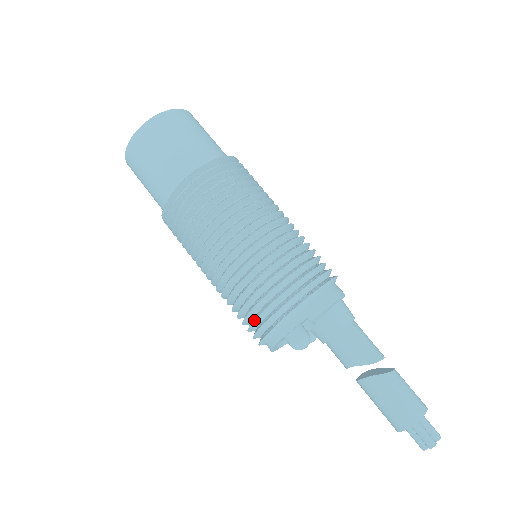
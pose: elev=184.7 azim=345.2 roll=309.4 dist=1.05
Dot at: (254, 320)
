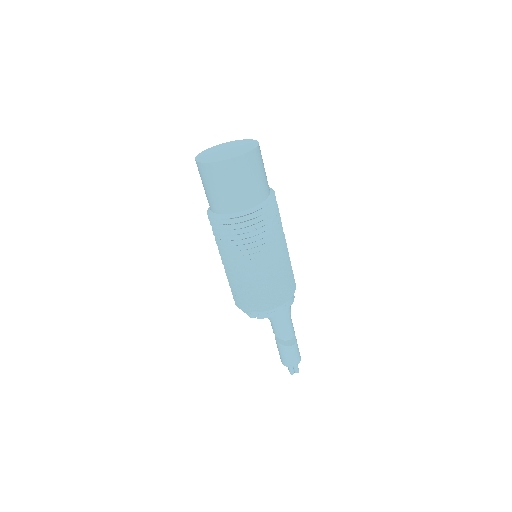
Dot at: (233, 296)
